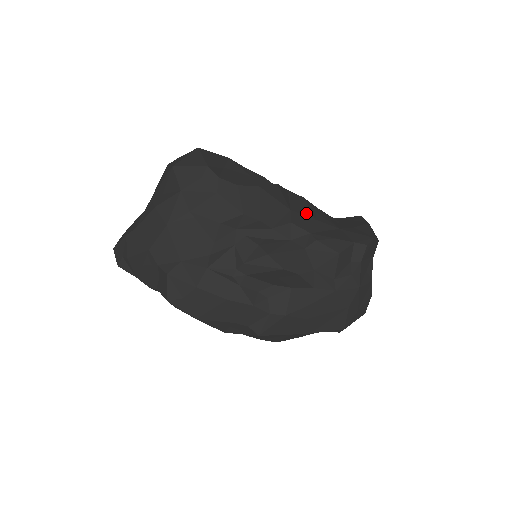
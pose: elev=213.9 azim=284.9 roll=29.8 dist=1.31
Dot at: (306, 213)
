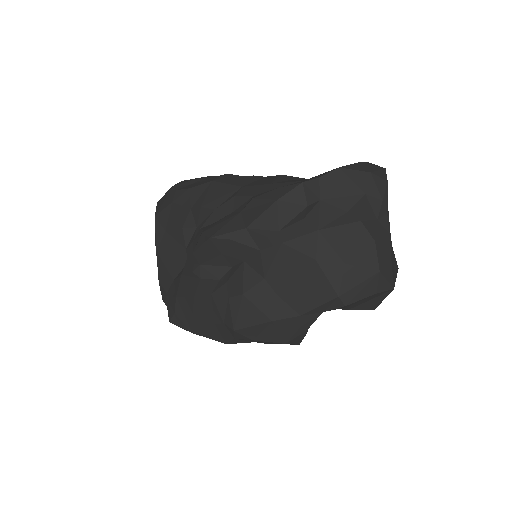
Dot at: (263, 183)
